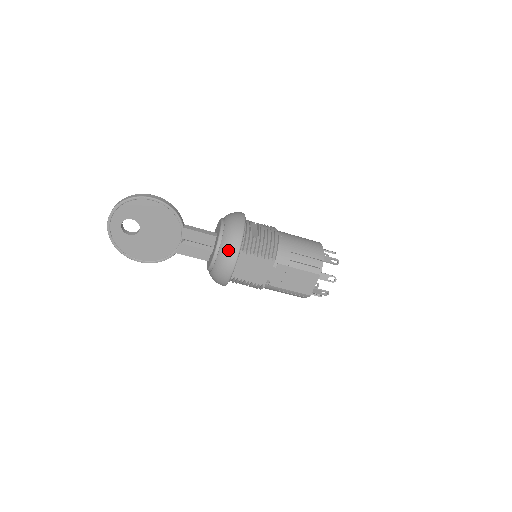
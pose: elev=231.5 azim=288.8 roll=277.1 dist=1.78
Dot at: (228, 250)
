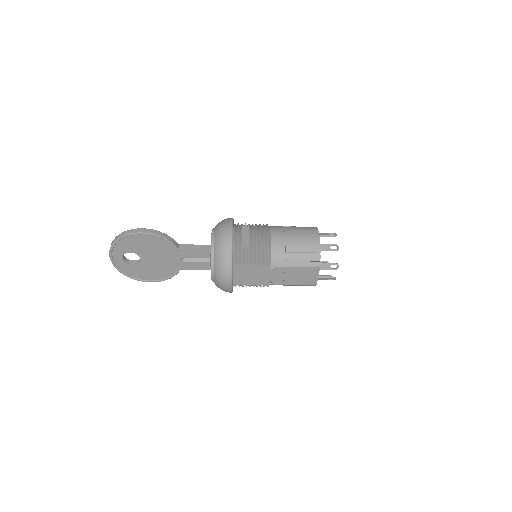
Dot at: (221, 268)
